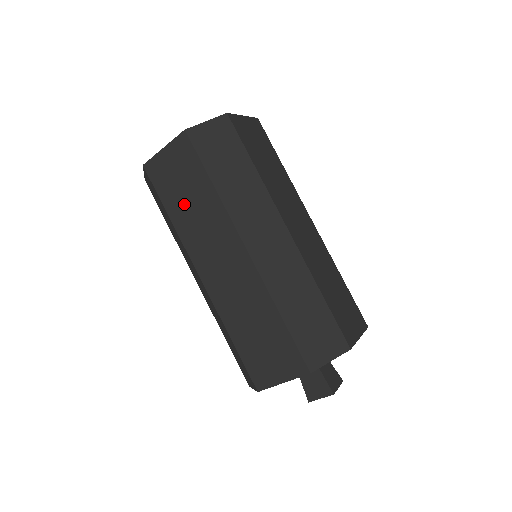
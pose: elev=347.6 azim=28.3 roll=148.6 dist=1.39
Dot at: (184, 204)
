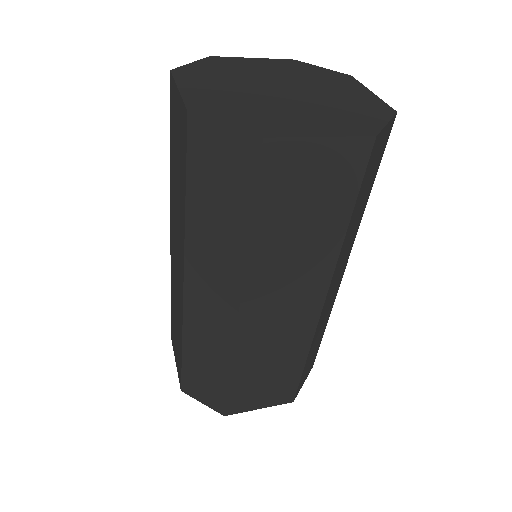
Dot at: (175, 171)
